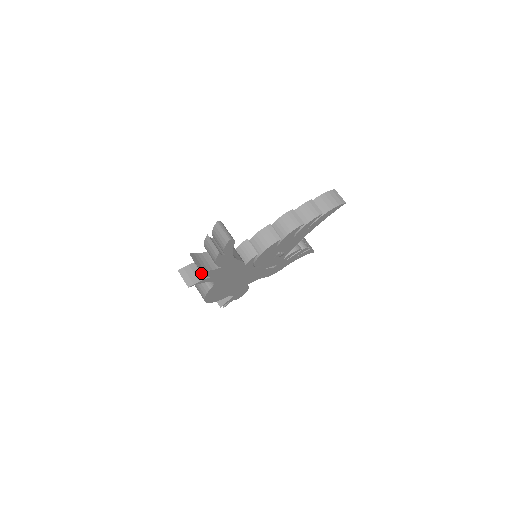
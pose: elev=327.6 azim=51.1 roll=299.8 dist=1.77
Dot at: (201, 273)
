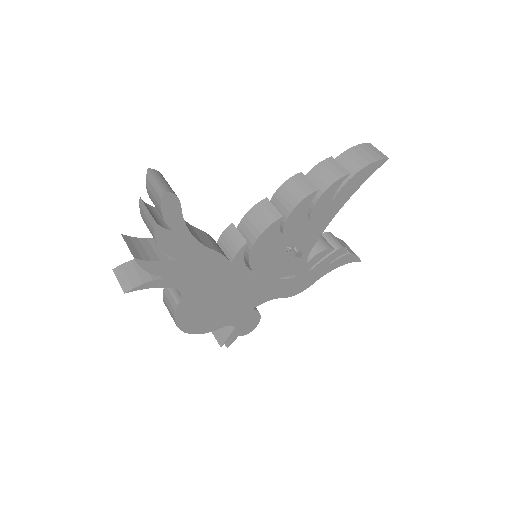
Dot at: occluded
